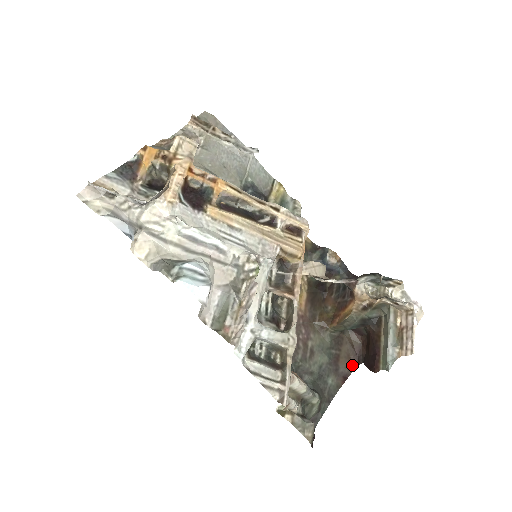
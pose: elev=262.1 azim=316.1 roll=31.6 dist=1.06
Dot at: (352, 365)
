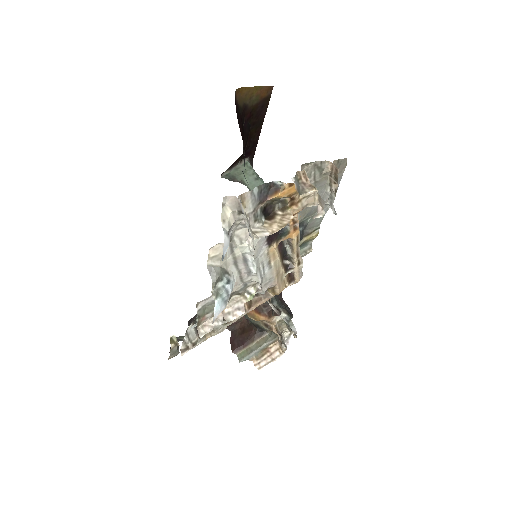
Dot at: occluded
